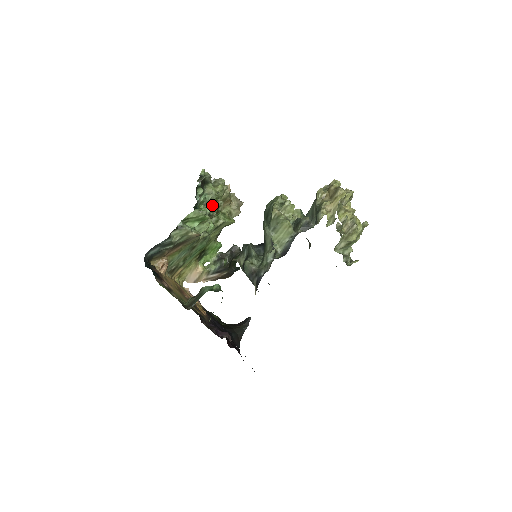
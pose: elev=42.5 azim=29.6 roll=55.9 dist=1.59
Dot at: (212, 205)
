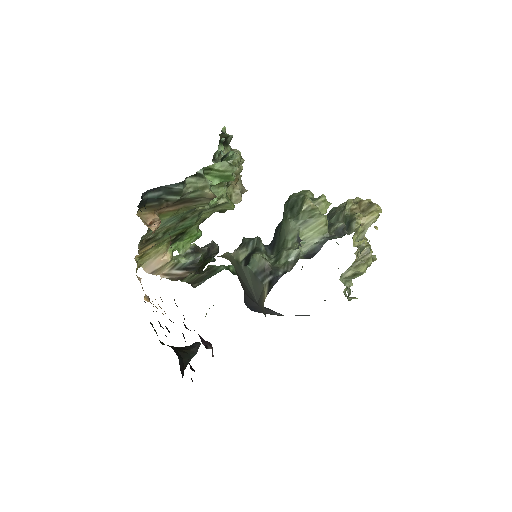
Dot at: occluded
